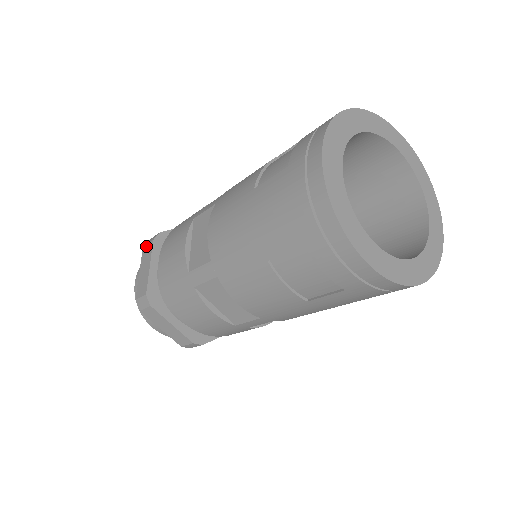
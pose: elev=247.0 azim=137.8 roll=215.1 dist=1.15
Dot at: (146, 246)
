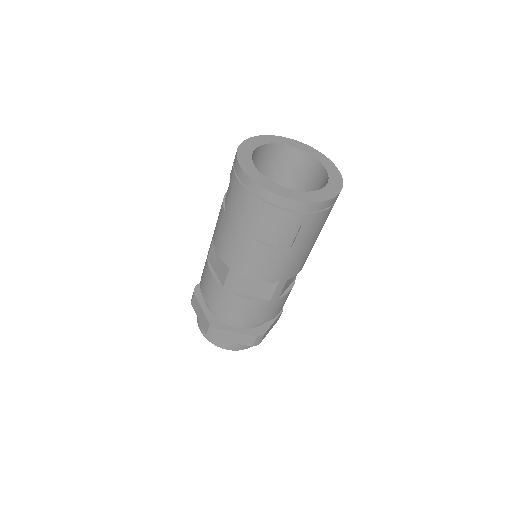
Dot at: (192, 301)
